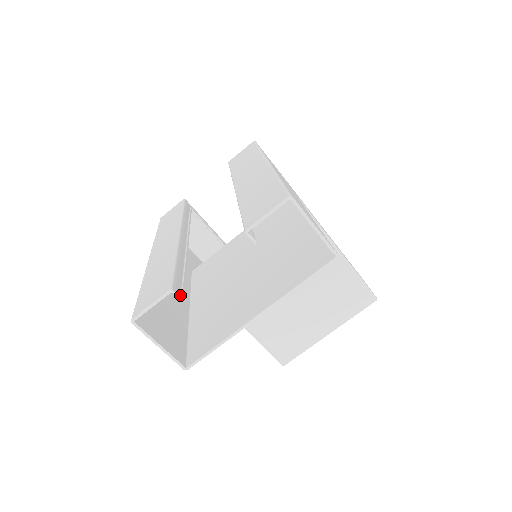
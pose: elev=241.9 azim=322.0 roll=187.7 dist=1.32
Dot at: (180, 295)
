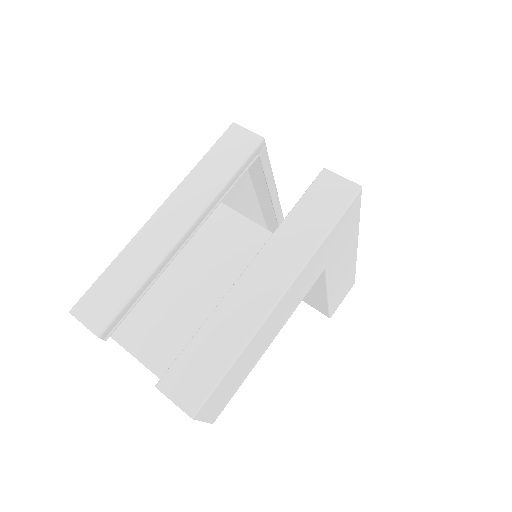
Dot at: (107, 336)
